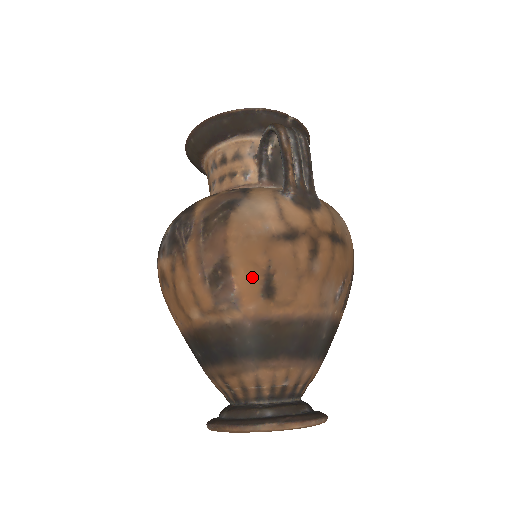
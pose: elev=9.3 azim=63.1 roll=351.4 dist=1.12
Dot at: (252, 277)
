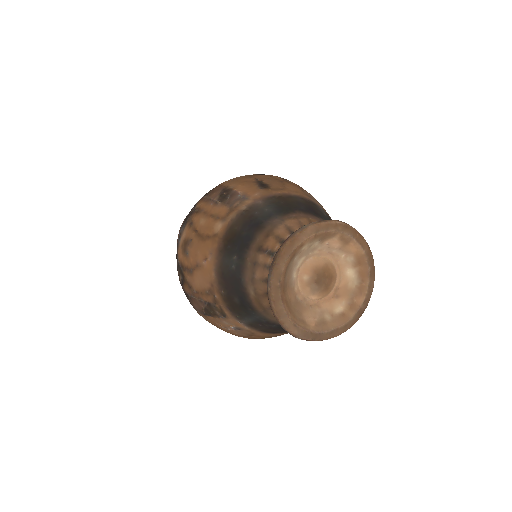
Dot at: (248, 185)
